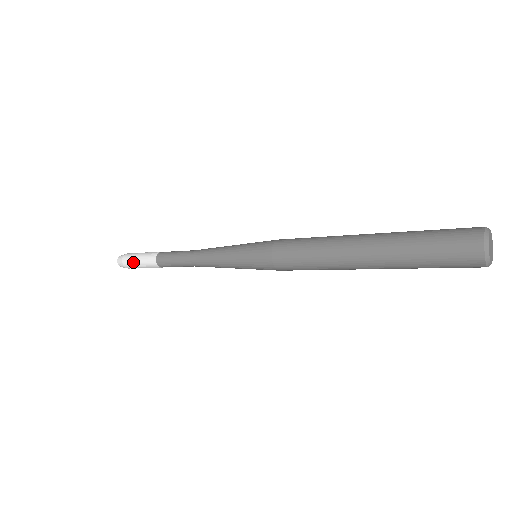
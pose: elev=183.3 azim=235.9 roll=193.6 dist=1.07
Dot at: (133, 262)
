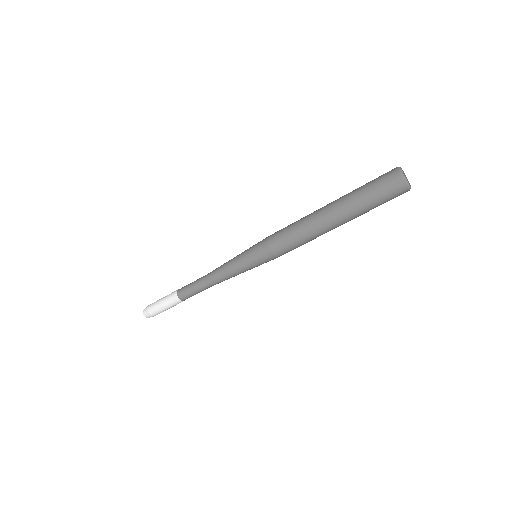
Dot at: (159, 300)
